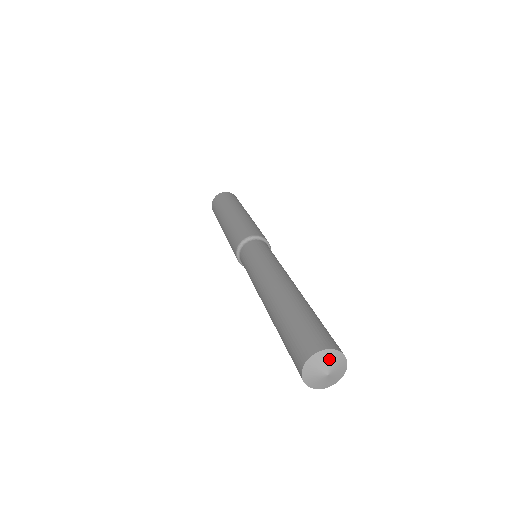
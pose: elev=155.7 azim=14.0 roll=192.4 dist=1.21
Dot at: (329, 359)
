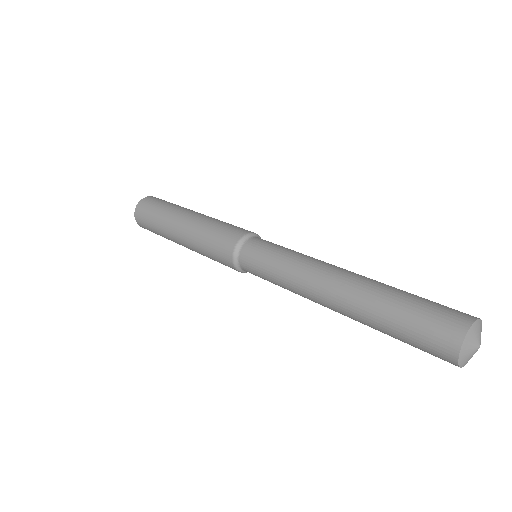
Dot at: (472, 339)
